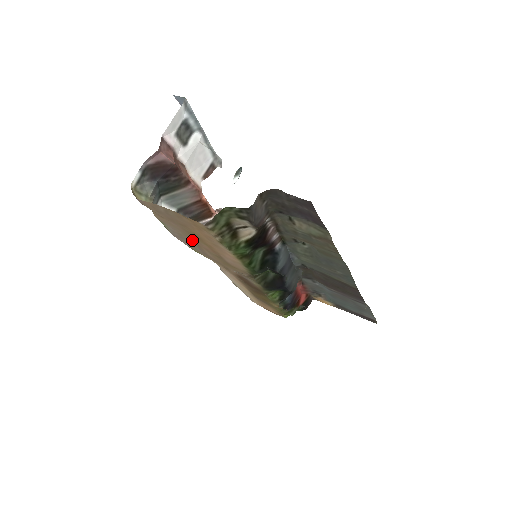
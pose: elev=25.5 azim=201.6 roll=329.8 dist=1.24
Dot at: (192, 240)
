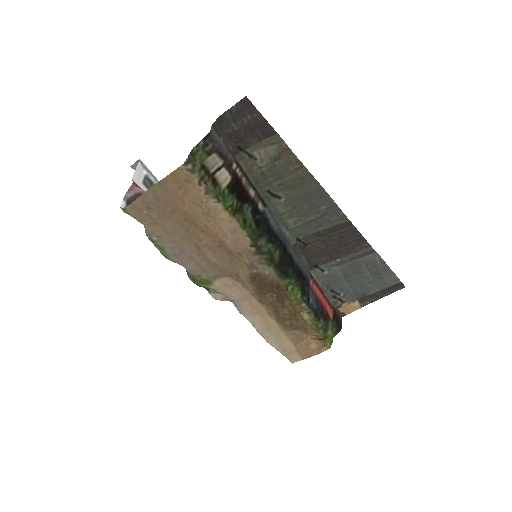
Dot at: (191, 244)
